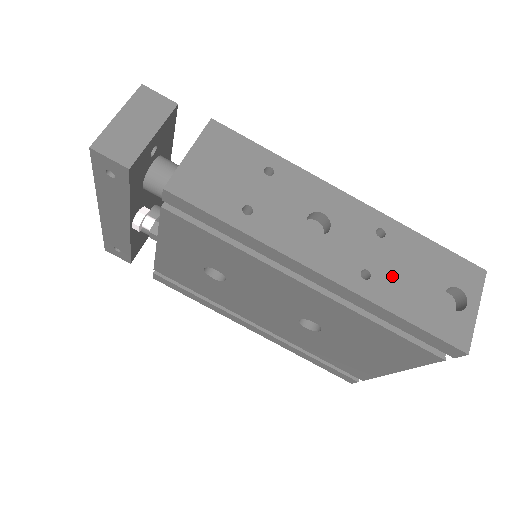
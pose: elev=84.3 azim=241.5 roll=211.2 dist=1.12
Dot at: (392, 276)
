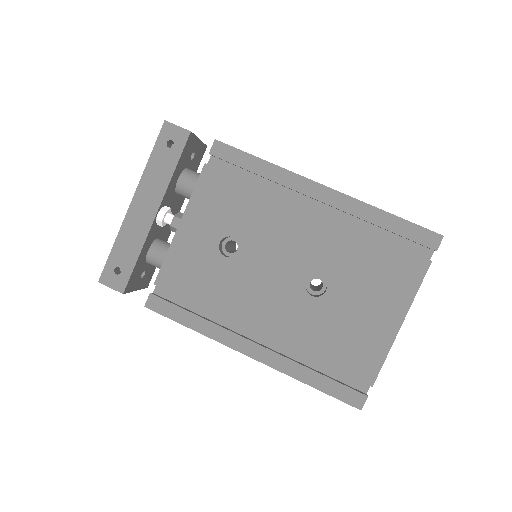
Dot at: occluded
